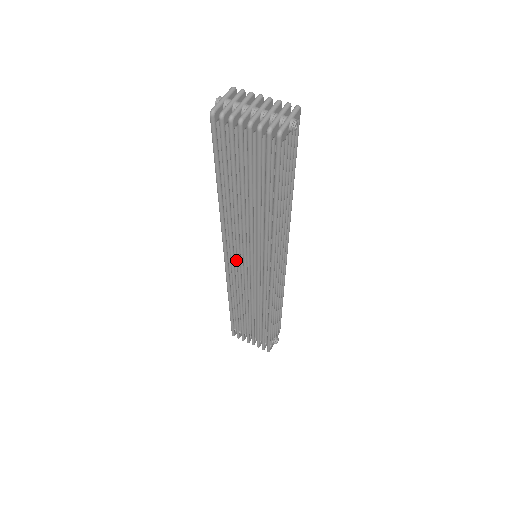
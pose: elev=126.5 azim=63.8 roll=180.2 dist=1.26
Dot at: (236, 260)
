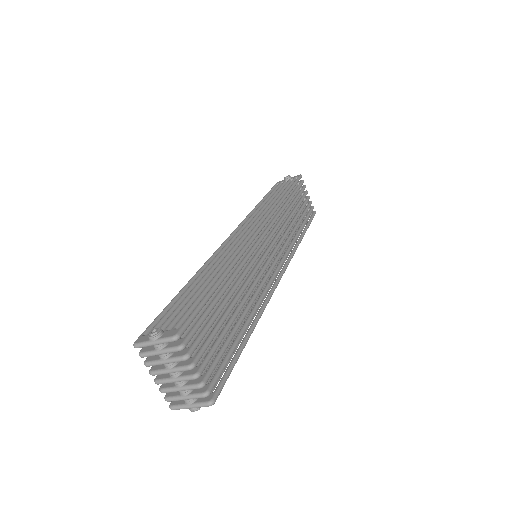
Dot at: occluded
